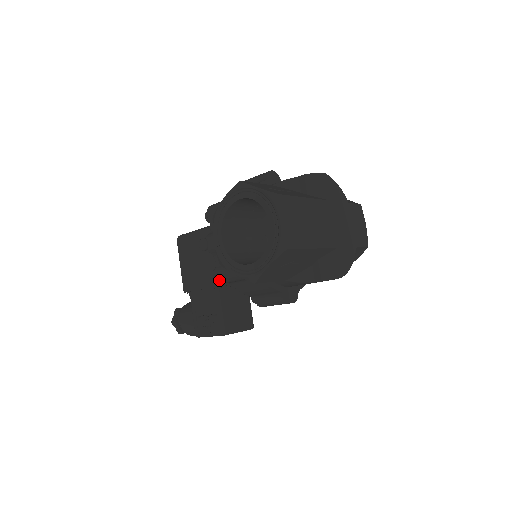
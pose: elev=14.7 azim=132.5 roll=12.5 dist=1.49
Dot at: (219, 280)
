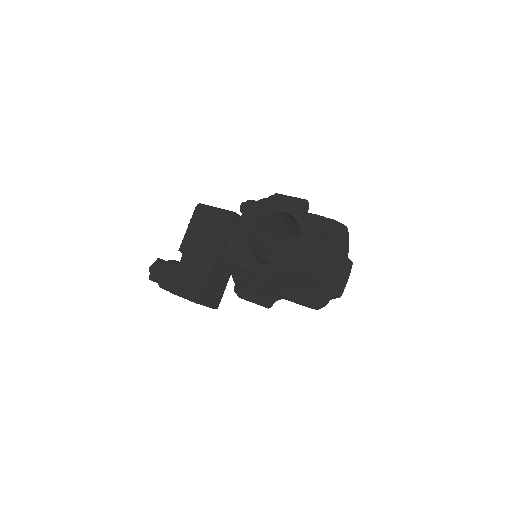
Dot at: (225, 260)
